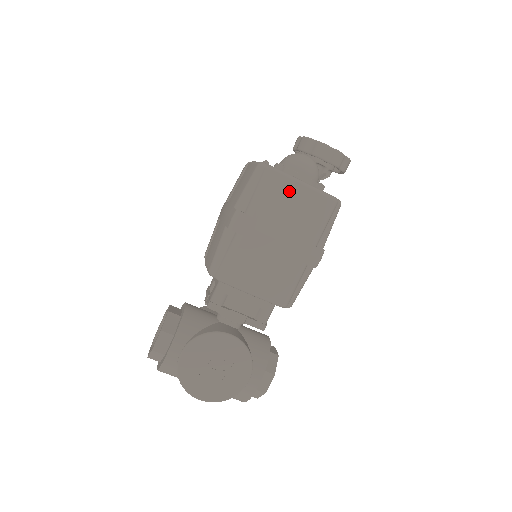
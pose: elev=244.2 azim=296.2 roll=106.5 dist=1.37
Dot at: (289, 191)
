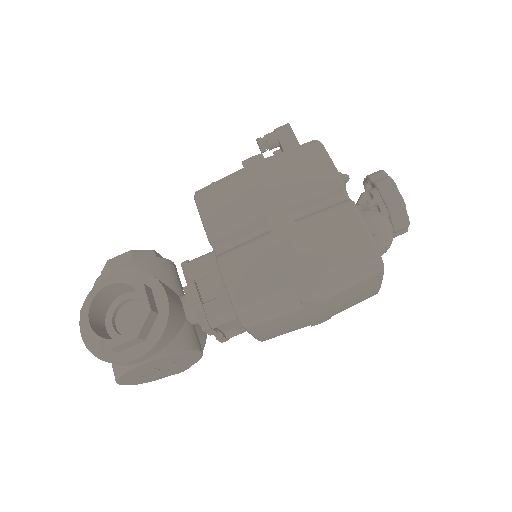
Dot at: (369, 287)
